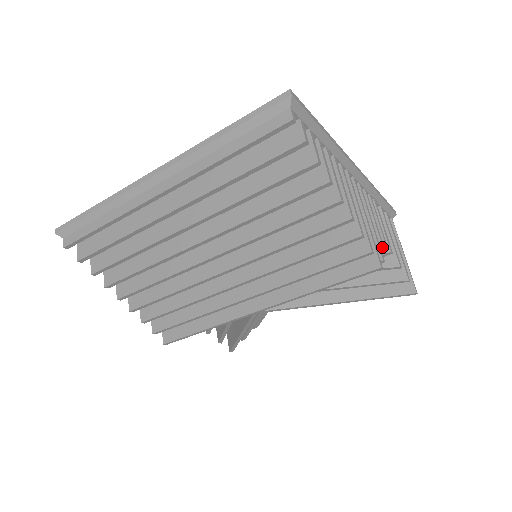
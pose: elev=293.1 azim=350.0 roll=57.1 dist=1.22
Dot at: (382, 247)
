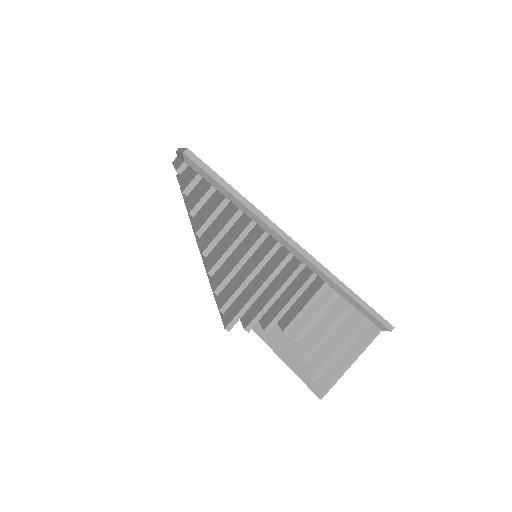
Dot at: (269, 324)
